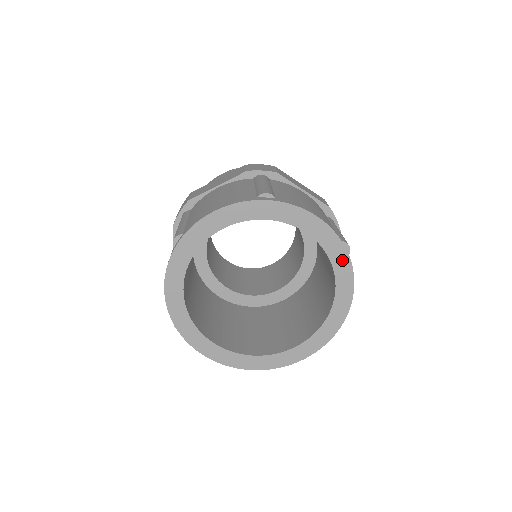
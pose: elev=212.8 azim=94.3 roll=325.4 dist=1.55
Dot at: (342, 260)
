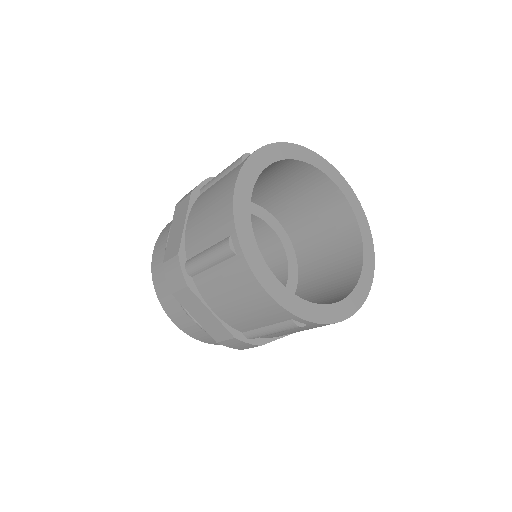
Dot at: (365, 225)
